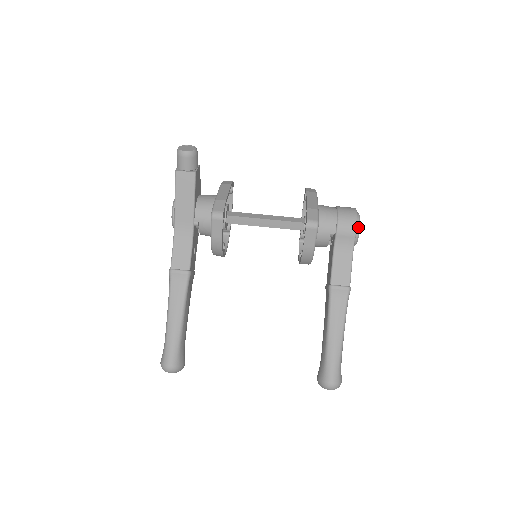
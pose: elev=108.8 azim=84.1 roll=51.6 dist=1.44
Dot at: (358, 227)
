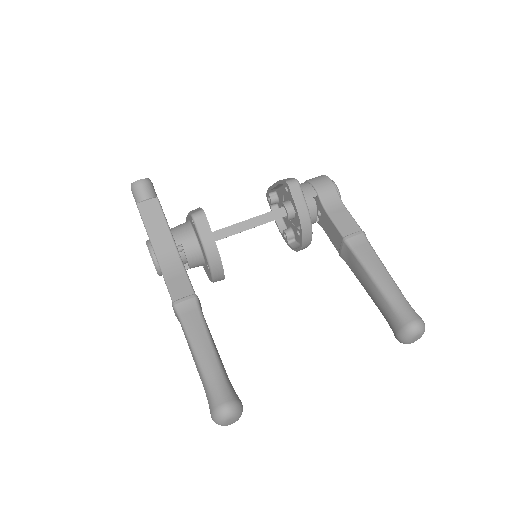
Dot at: (333, 183)
